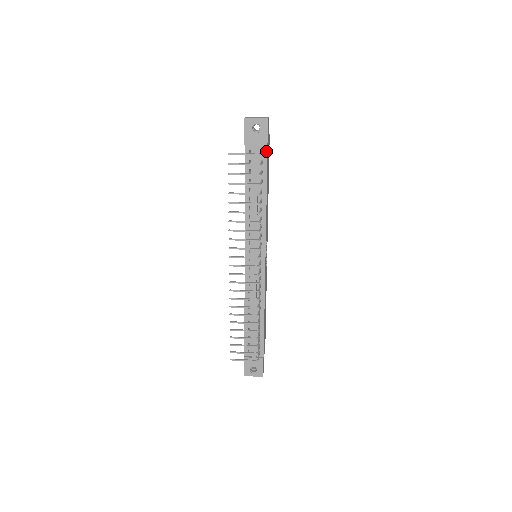
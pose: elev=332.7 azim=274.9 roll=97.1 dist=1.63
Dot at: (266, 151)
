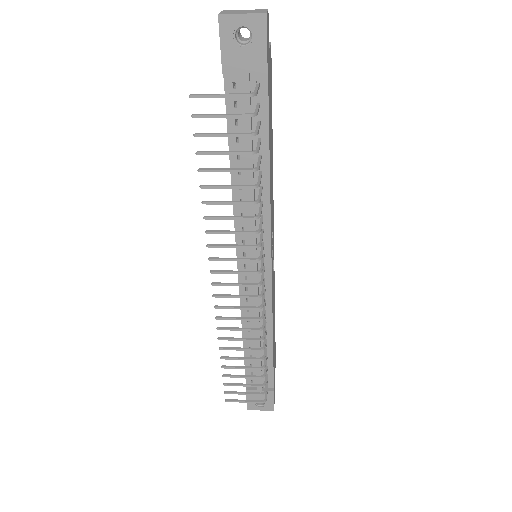
Dot at: (265, 83)
